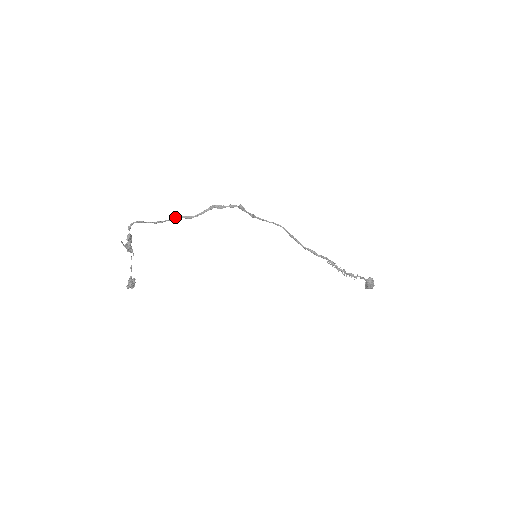
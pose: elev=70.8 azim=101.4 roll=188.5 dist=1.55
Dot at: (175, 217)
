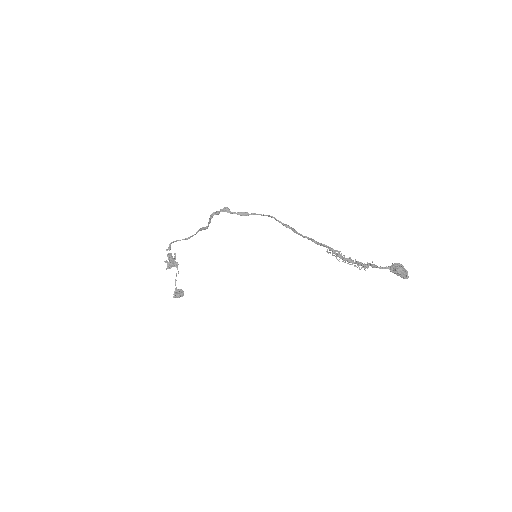
Dot at: (199, 230)
